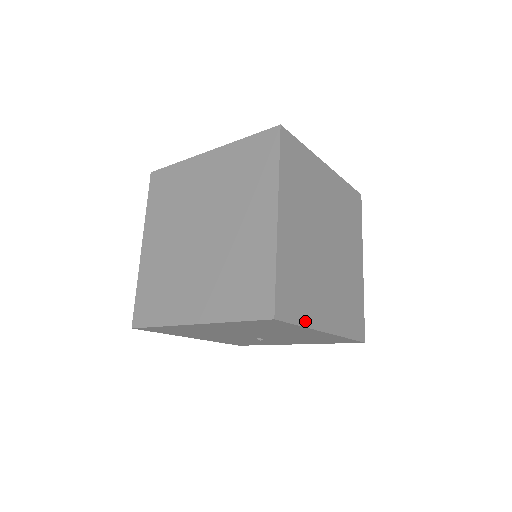
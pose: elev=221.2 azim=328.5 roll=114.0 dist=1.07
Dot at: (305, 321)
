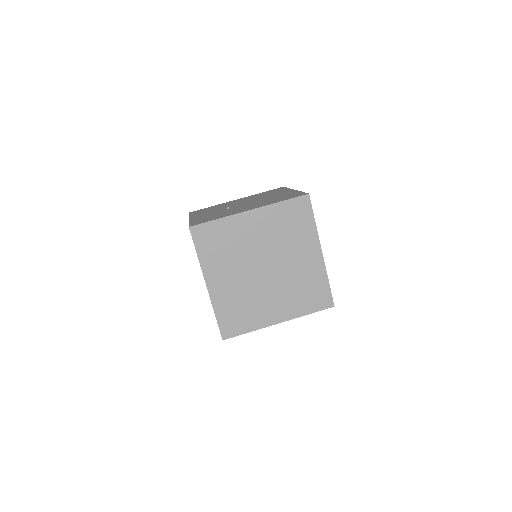
Dot at: (252, 328)
